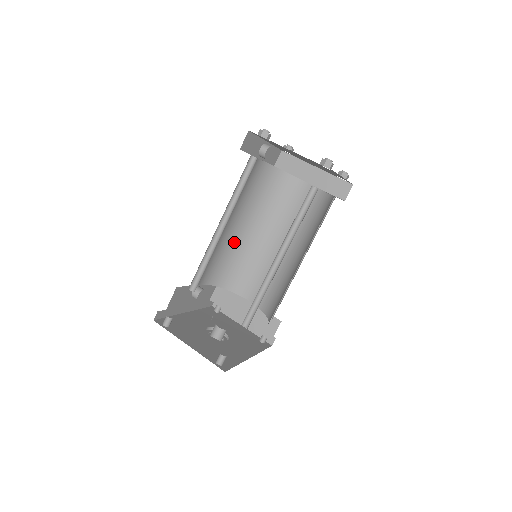
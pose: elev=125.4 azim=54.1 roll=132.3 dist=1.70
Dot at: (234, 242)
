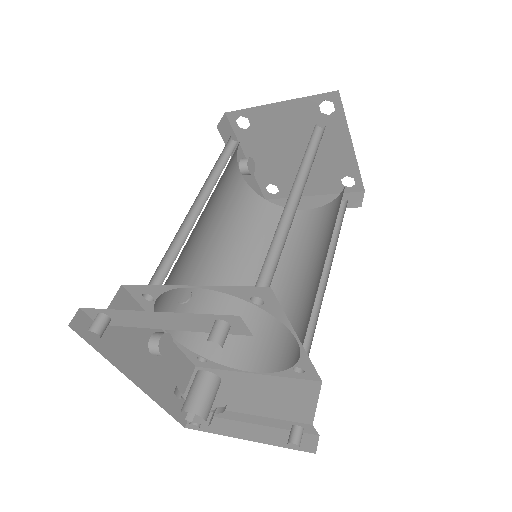
Dot at: (217, 280)
